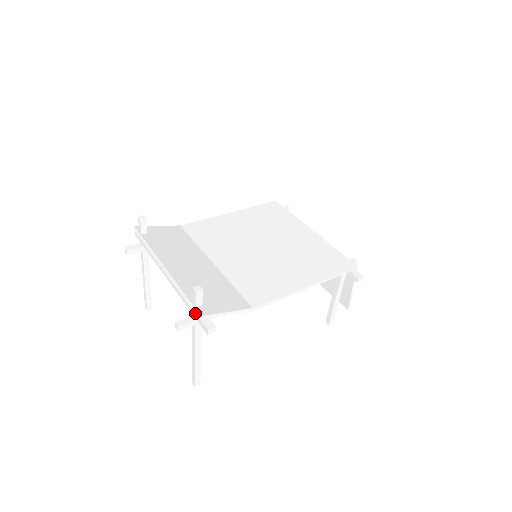
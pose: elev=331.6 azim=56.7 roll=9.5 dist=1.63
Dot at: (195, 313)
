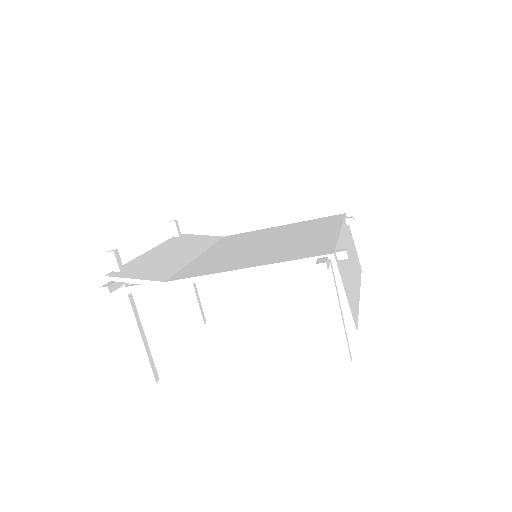
Dot at: occluded
